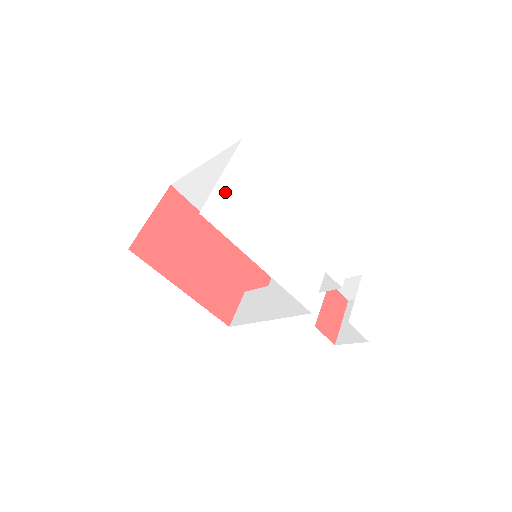
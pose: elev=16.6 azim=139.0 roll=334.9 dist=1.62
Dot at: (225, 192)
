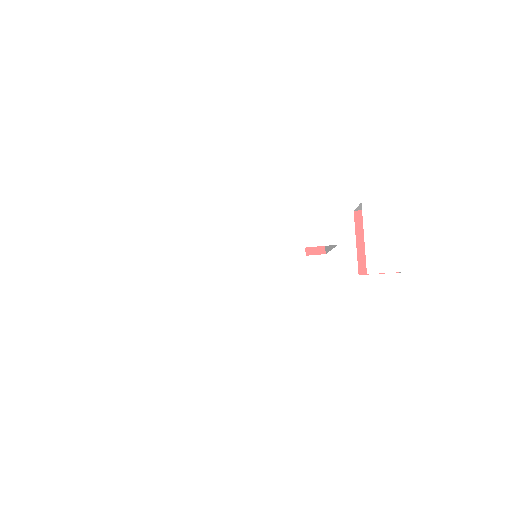
Dot at: (153, 278)
